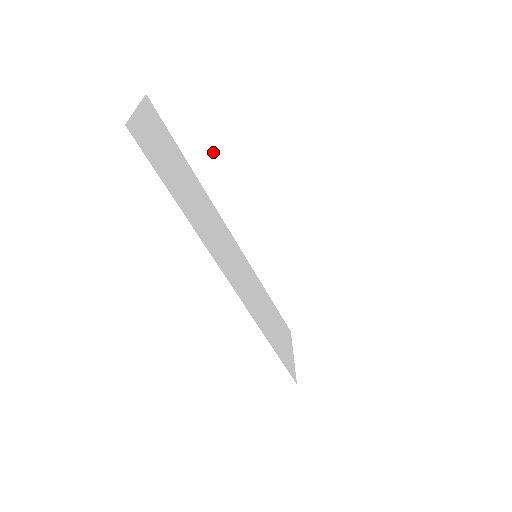
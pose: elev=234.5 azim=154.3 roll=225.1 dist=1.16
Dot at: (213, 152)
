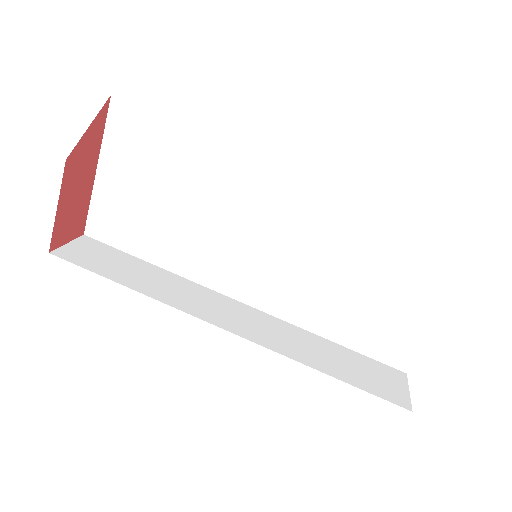
Dot at: (141, 275)
